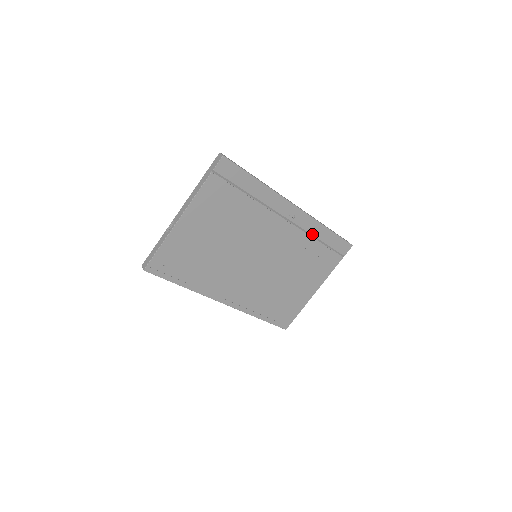
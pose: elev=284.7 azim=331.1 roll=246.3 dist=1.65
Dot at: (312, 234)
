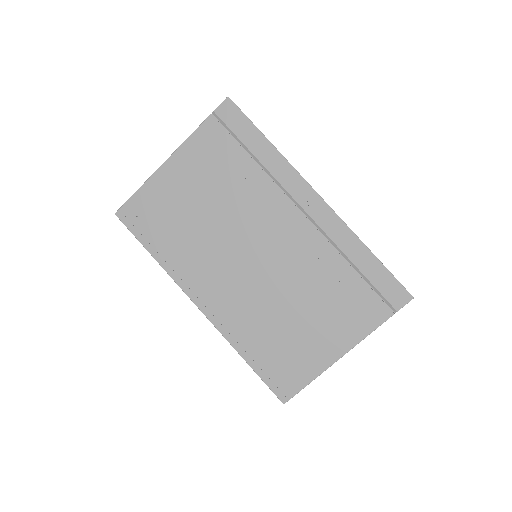
Dot at: (341, 249)
